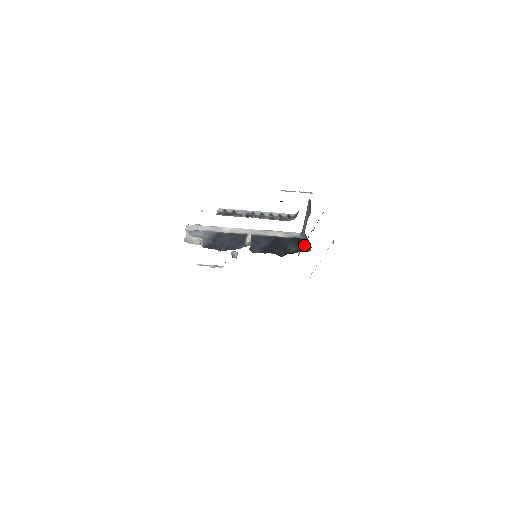
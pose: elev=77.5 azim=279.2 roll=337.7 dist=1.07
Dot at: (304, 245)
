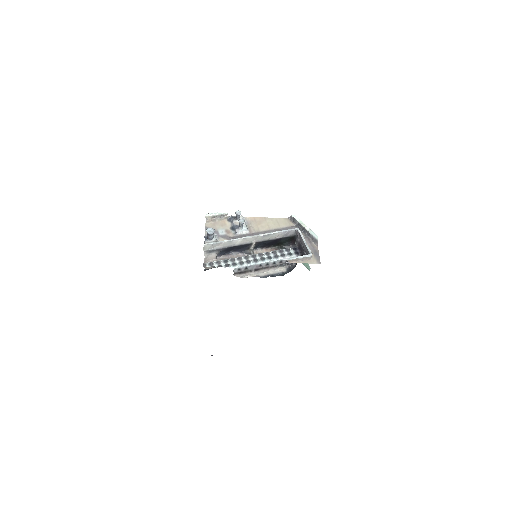
Dot at: (295, 238)
